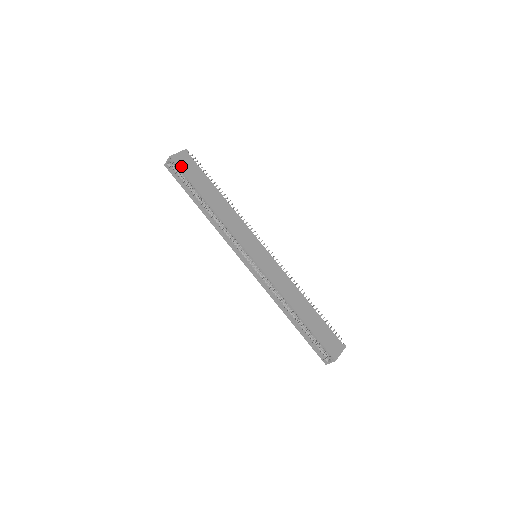
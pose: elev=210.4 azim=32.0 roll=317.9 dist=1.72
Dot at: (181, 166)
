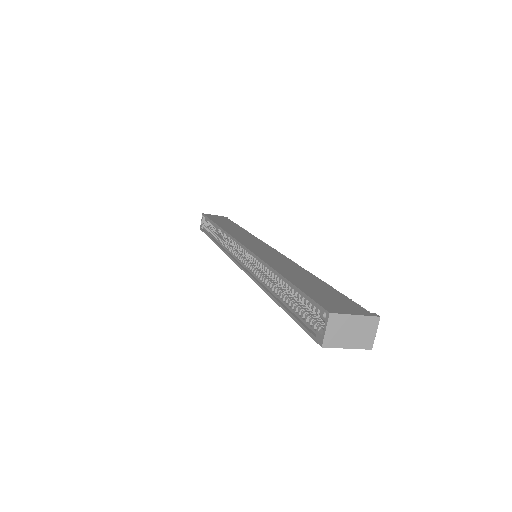
Dot at: (209, 216)
